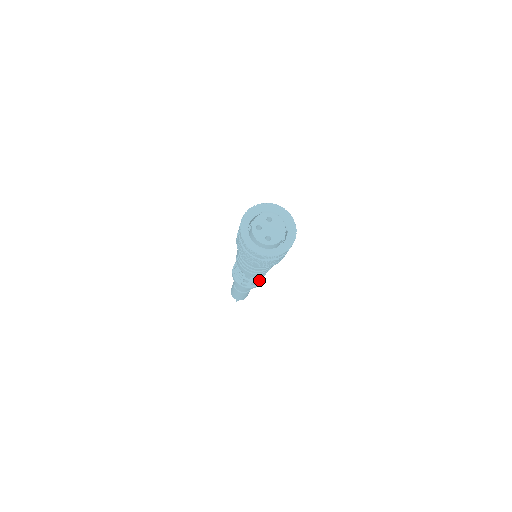
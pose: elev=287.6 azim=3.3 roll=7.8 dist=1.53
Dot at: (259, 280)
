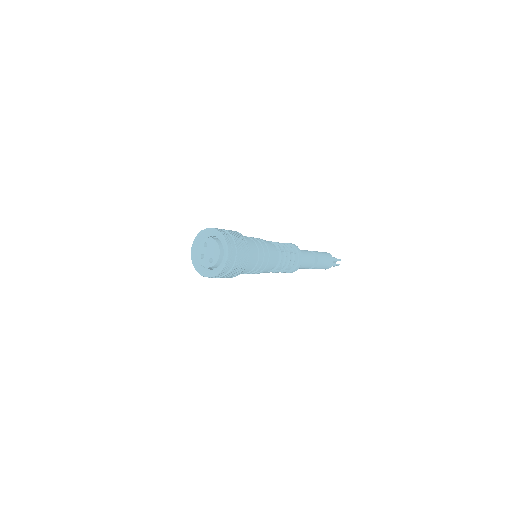
Dot at: (288, 264)
